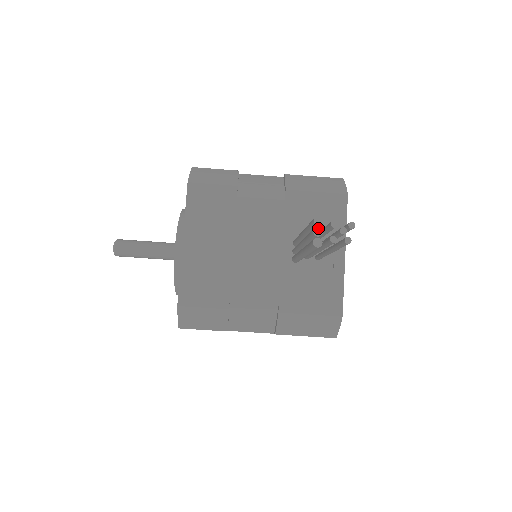
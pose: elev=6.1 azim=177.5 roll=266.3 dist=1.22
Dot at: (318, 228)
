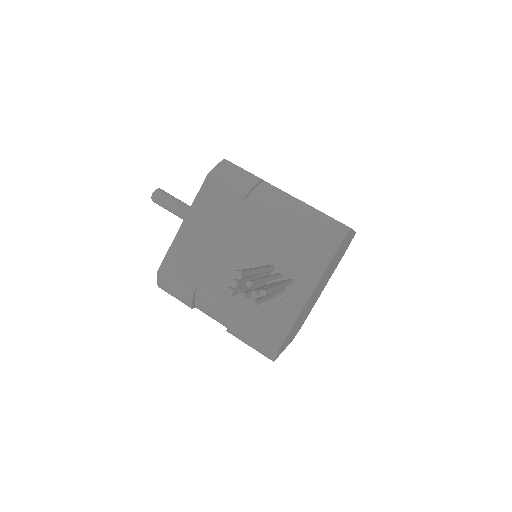
Dot at: (235, 281)
